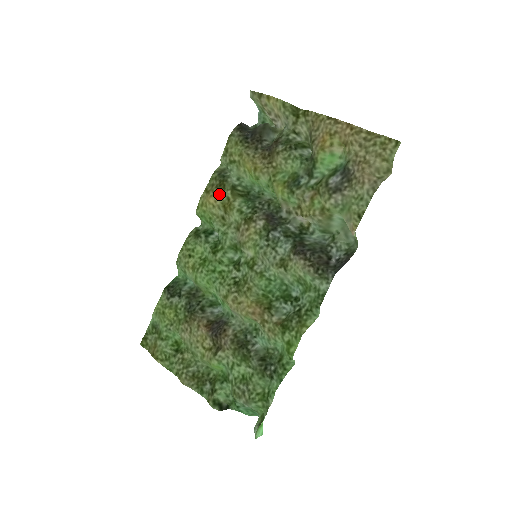
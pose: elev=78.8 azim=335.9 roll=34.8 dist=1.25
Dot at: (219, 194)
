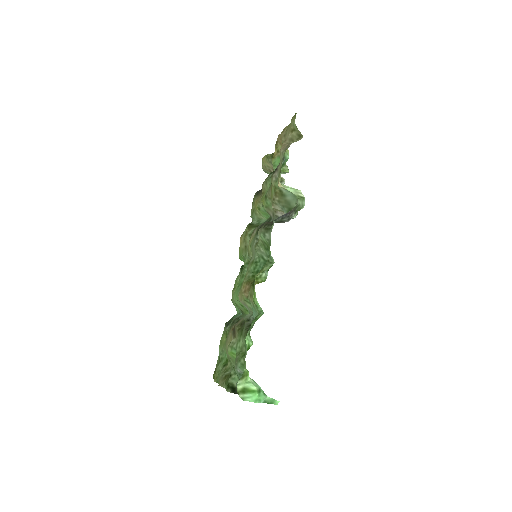
Dot at: (243, 233)
